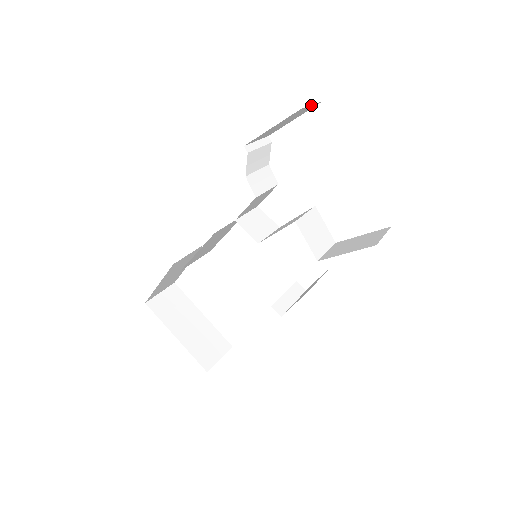
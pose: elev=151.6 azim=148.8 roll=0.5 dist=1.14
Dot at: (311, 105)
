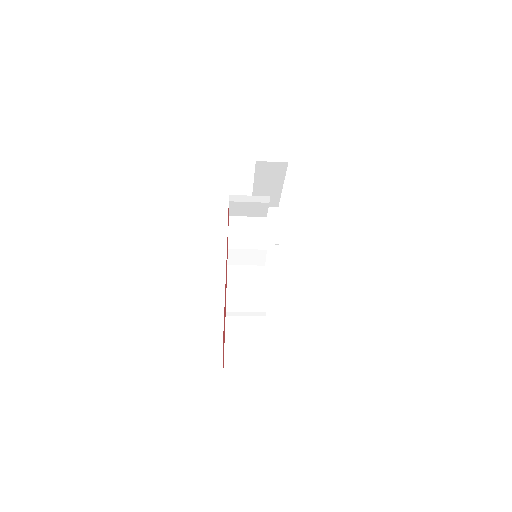
Dot at: occluded
